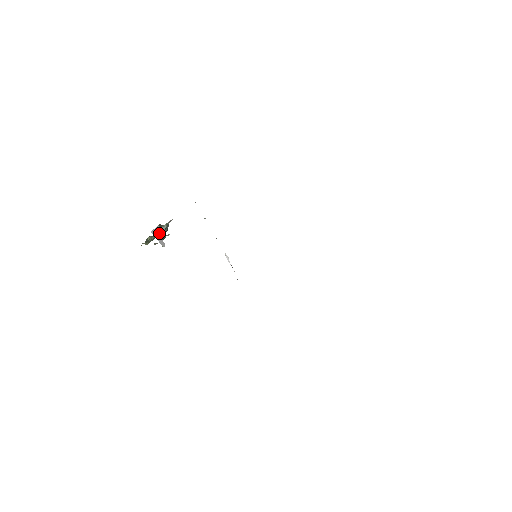
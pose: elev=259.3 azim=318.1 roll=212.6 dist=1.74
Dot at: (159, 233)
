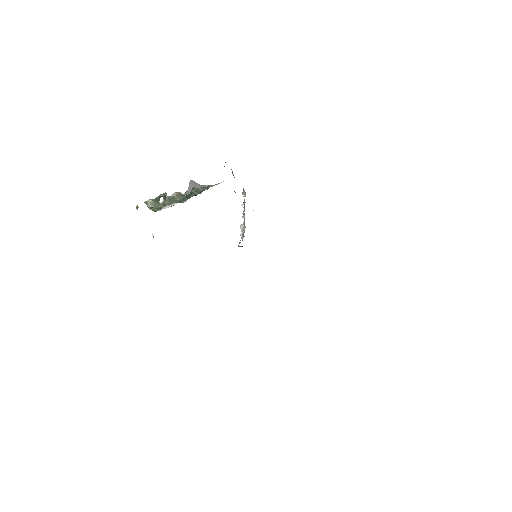
Dot at: (195, 185)
